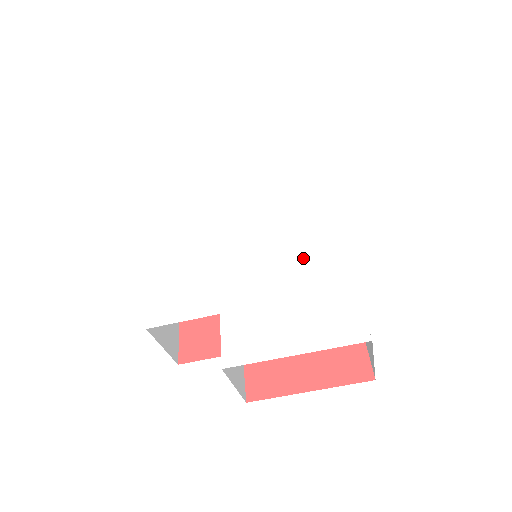
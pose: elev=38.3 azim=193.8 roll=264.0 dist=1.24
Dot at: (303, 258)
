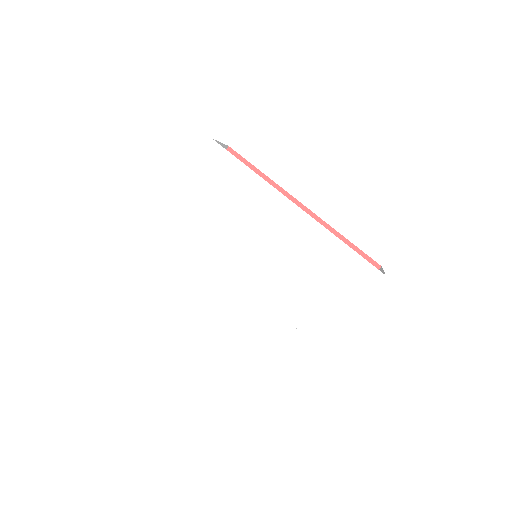
Dot at: (303, 252)
